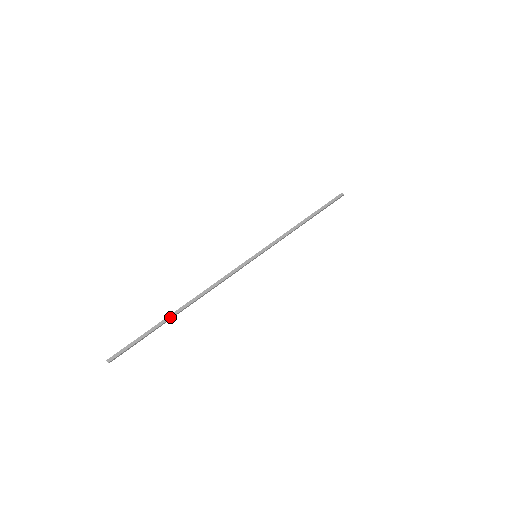
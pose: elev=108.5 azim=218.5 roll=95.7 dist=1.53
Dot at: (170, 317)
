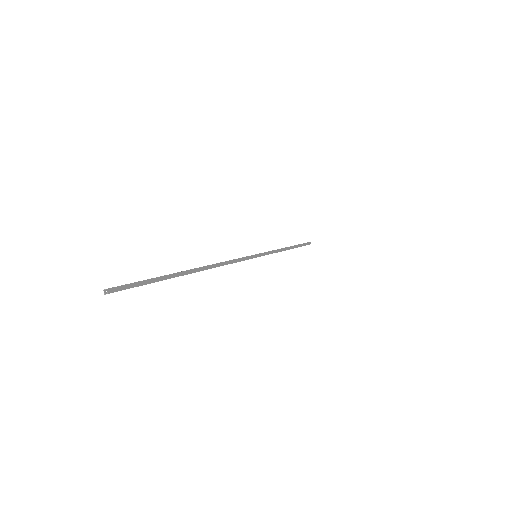
Dot at: (183, 274)
